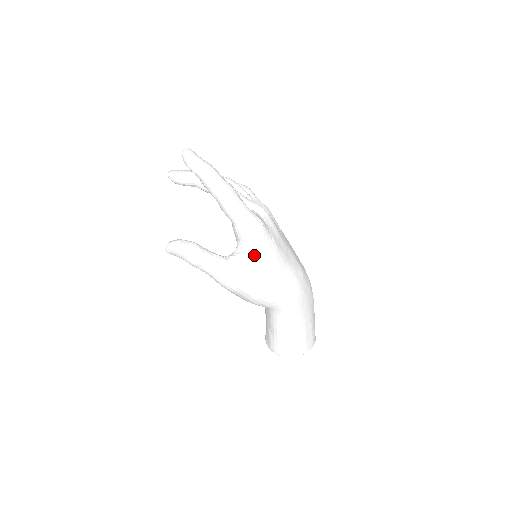
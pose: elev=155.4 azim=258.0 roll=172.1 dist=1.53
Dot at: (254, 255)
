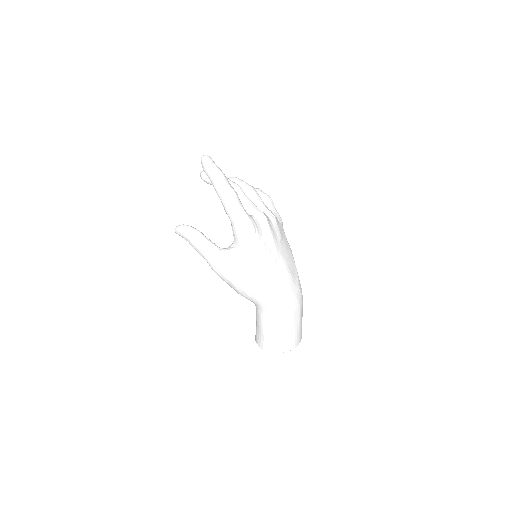
Dot at: (241, 252)
